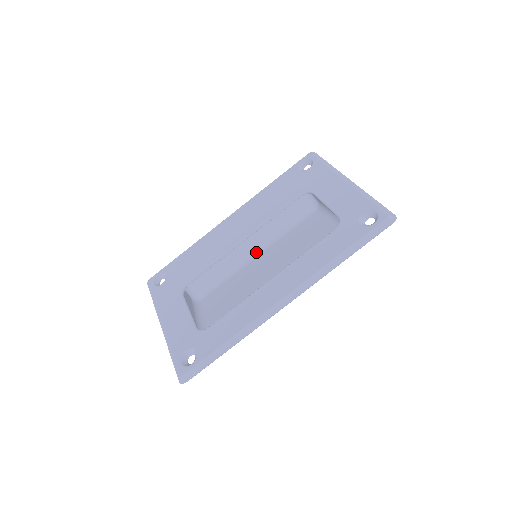
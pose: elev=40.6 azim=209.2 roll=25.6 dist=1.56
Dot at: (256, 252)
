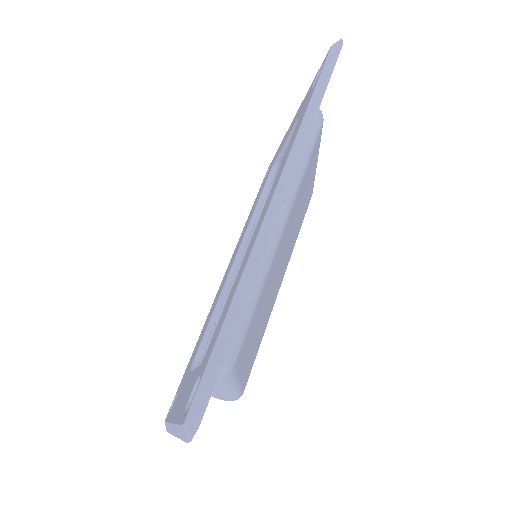
Dot at: occluded
